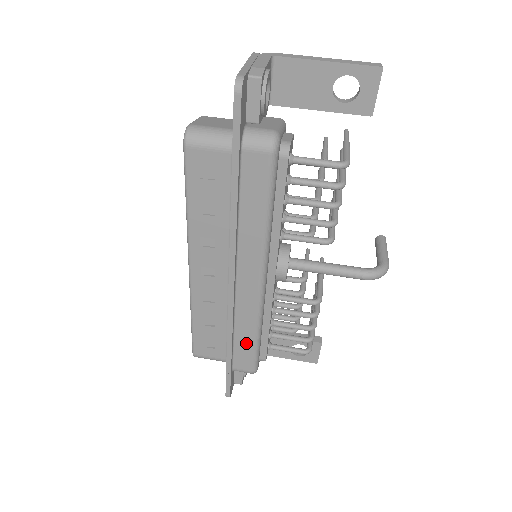
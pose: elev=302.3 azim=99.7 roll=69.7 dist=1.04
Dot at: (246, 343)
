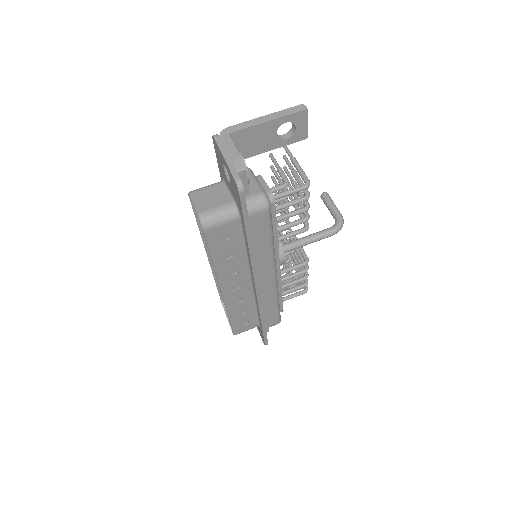
Dot at: (272, 311)
